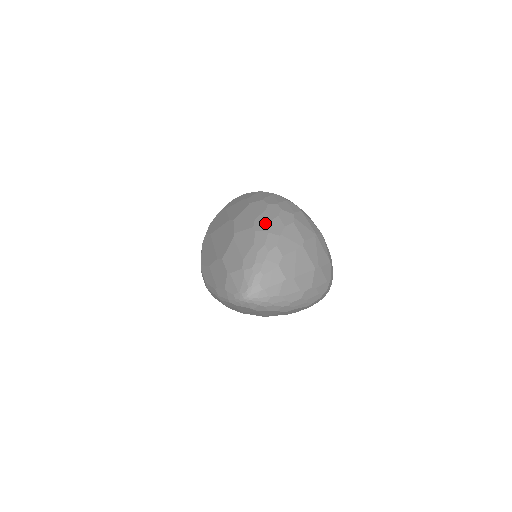
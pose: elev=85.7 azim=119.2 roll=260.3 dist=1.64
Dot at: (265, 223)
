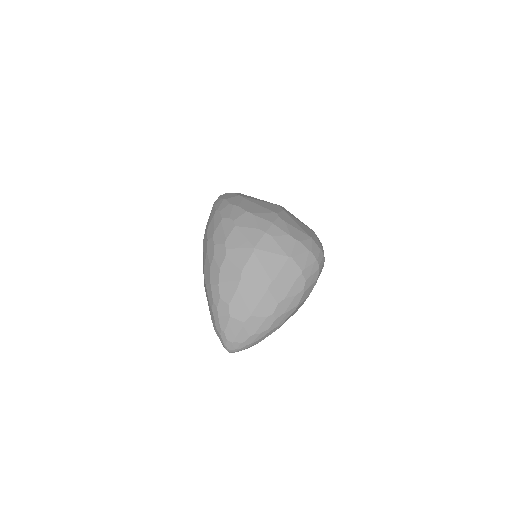
Dot at: (208, 272)
